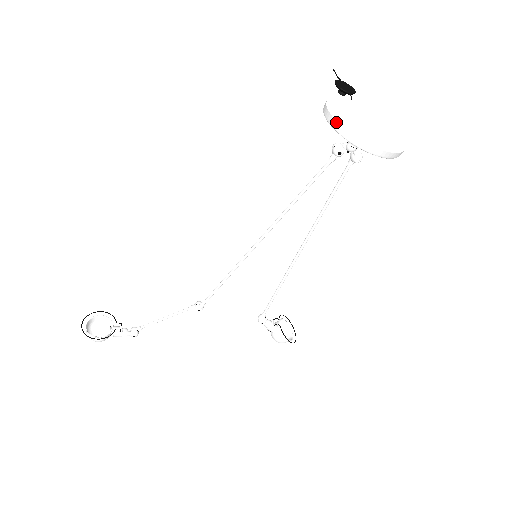
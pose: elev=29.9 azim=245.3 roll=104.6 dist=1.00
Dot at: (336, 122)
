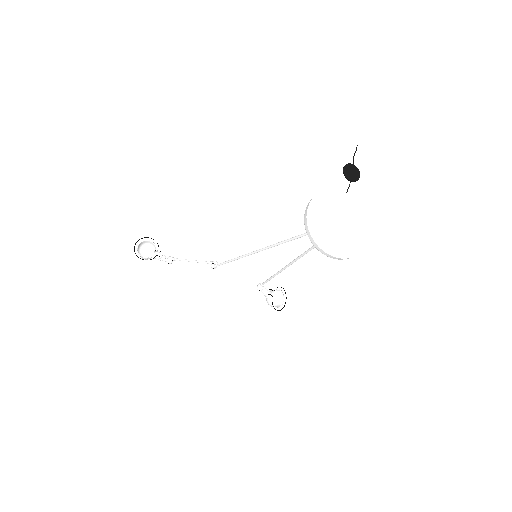
Dot at: (306, 223)
